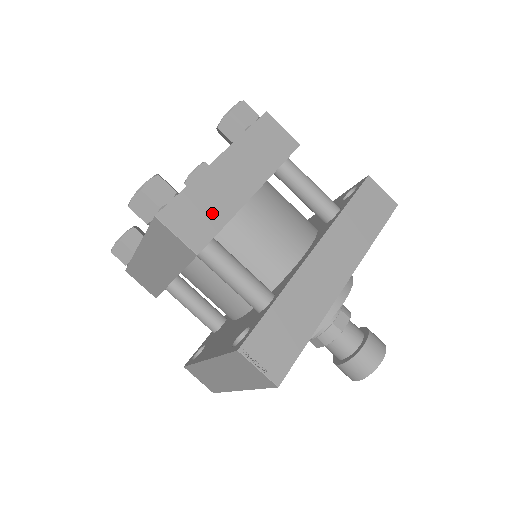
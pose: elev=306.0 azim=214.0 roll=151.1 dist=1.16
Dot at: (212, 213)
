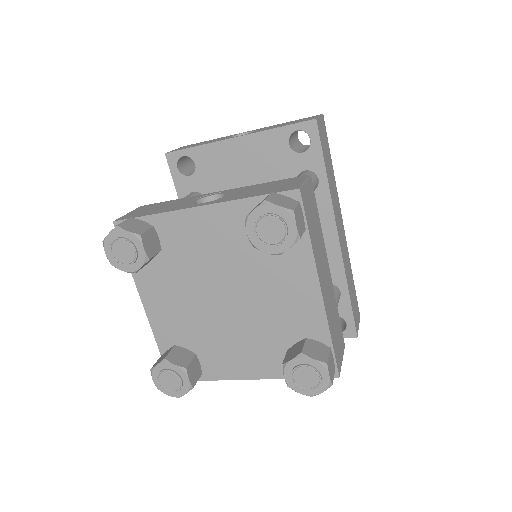
Dot at: (336, 319)
